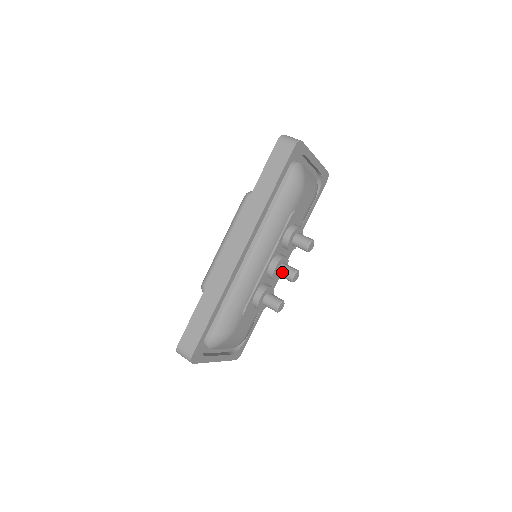
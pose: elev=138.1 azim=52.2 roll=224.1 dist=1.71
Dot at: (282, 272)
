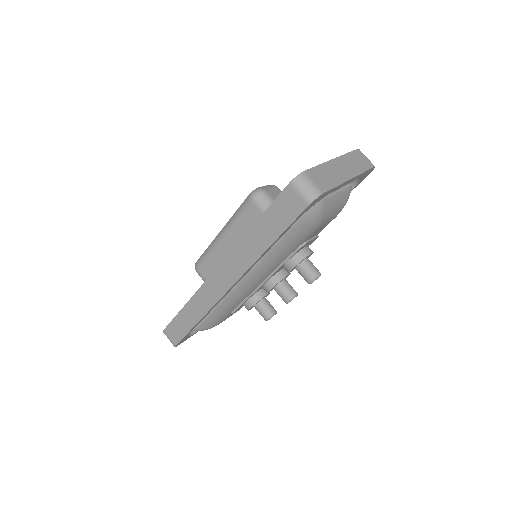
Dot at: (278, 292)
